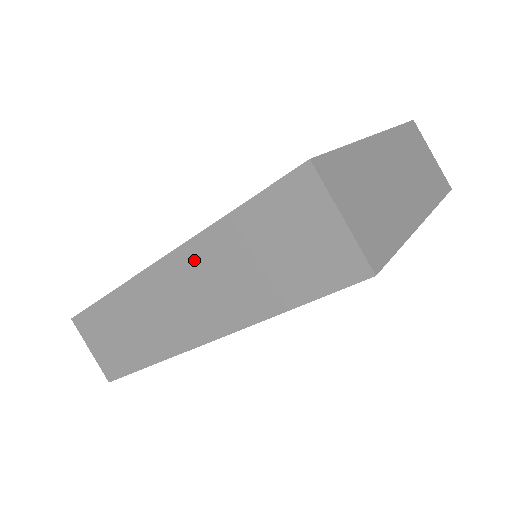
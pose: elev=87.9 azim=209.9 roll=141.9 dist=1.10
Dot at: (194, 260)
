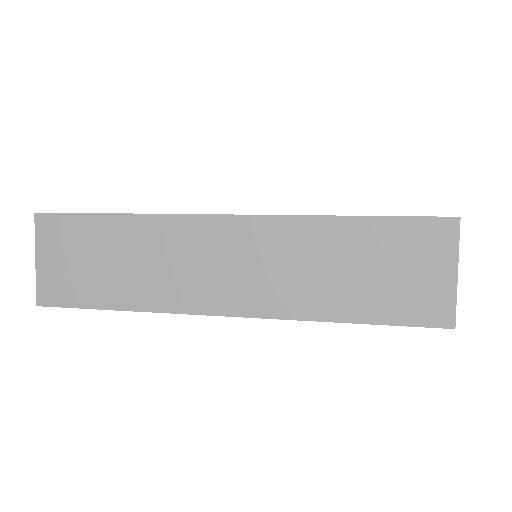
Dot at: (279, 235)
